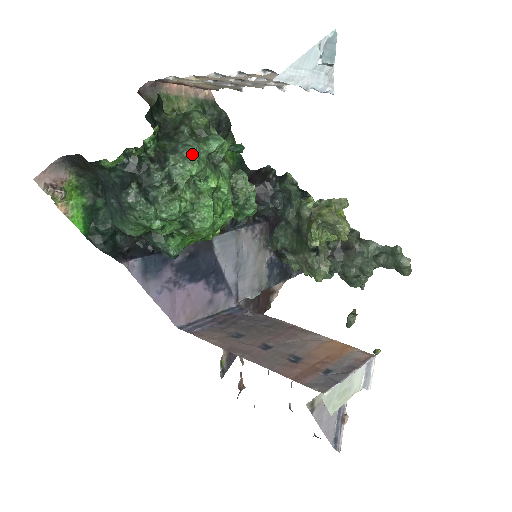
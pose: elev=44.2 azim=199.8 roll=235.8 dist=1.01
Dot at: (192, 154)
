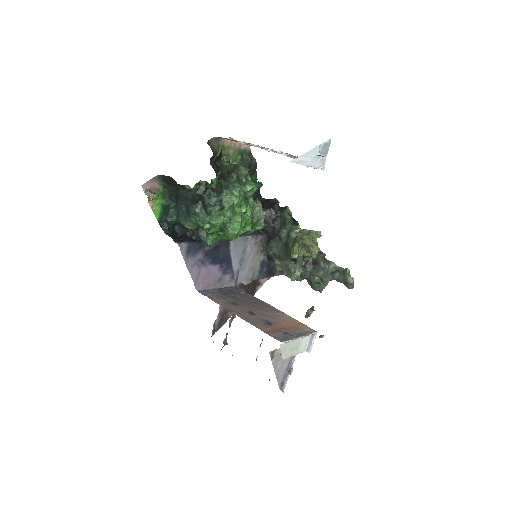
Dot at: (237, 192)
